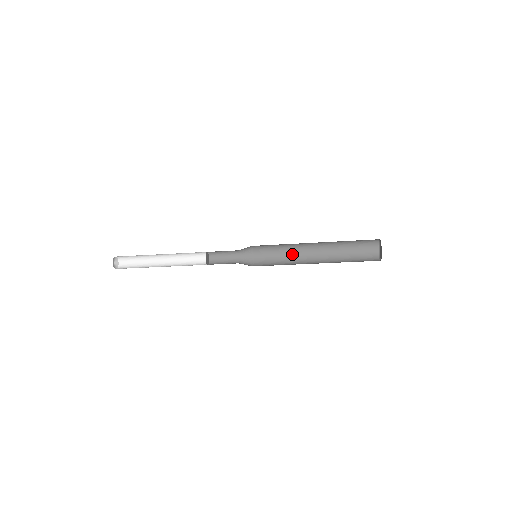
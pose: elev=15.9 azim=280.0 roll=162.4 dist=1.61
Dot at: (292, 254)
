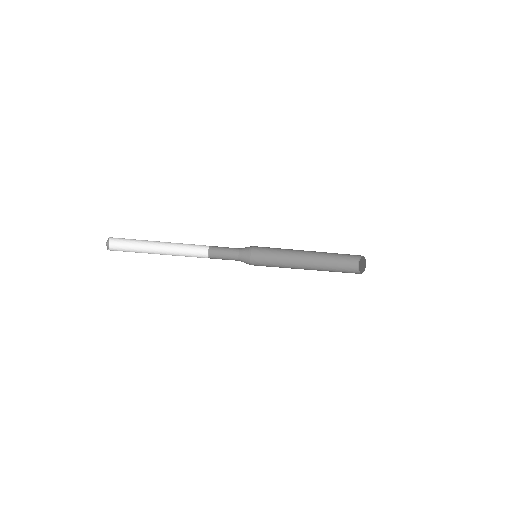
Dot at: (286, 255)
